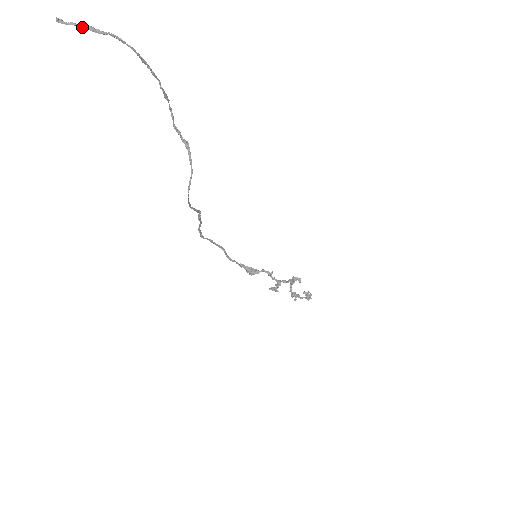
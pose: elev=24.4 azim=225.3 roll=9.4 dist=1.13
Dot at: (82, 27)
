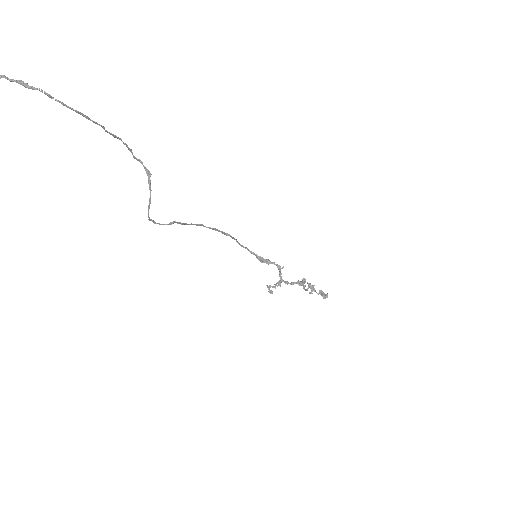
Dot at: (12, 81)
